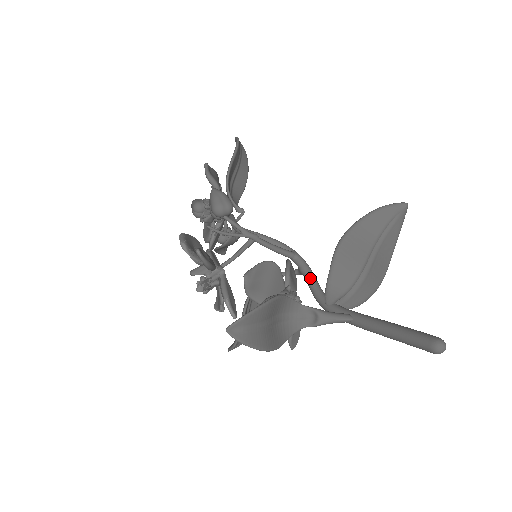
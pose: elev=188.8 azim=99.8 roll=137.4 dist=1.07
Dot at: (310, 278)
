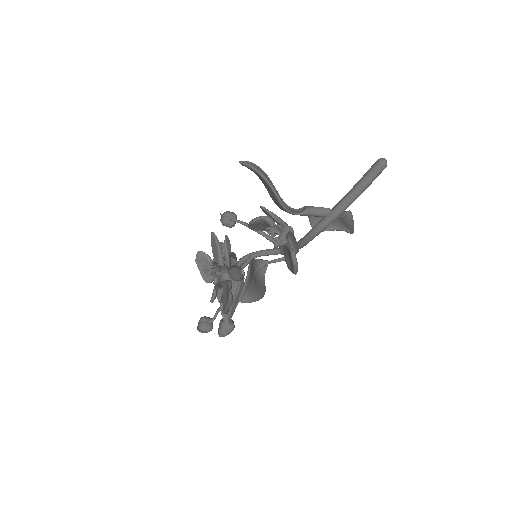
Dot at: (299, 241)
